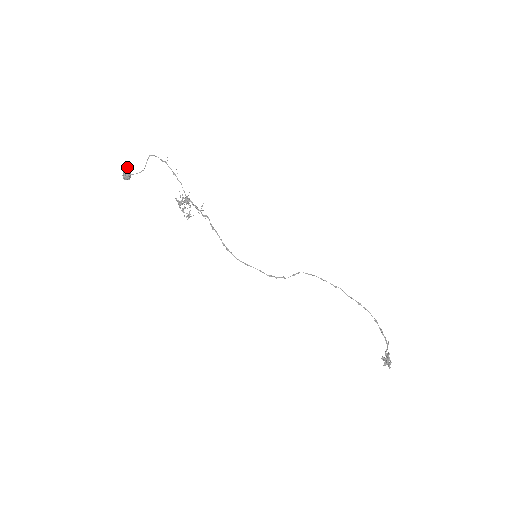
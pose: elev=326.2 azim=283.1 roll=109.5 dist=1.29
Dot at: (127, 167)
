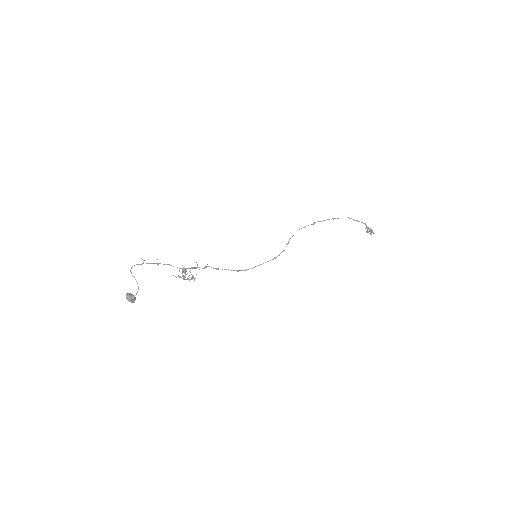
Dot at: (127, 294)
